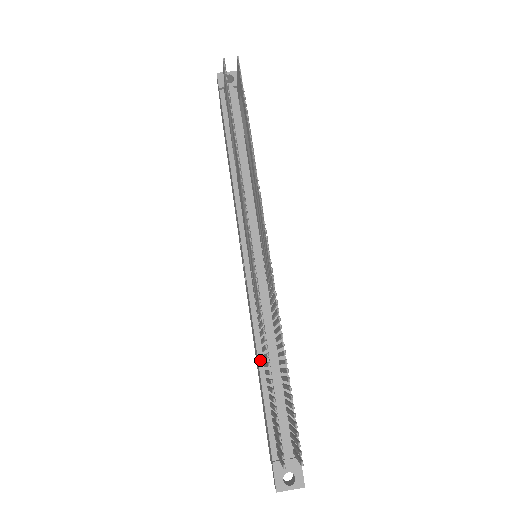
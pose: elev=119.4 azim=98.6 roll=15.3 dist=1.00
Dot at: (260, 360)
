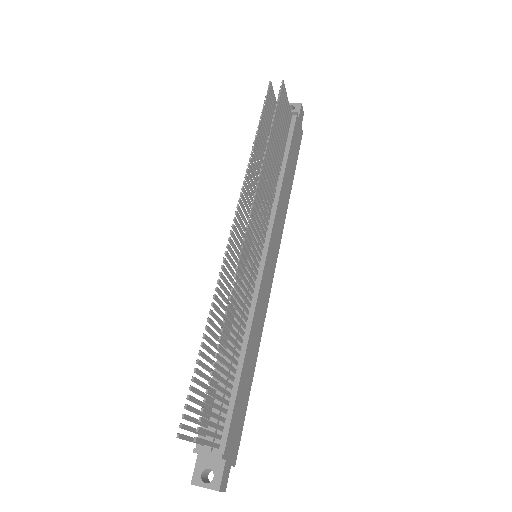
Dot at: occluded
